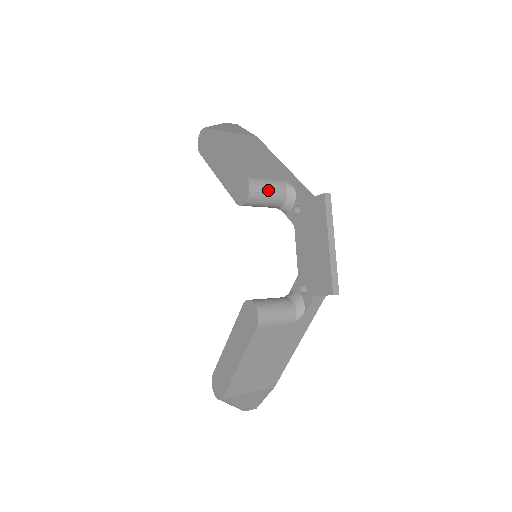
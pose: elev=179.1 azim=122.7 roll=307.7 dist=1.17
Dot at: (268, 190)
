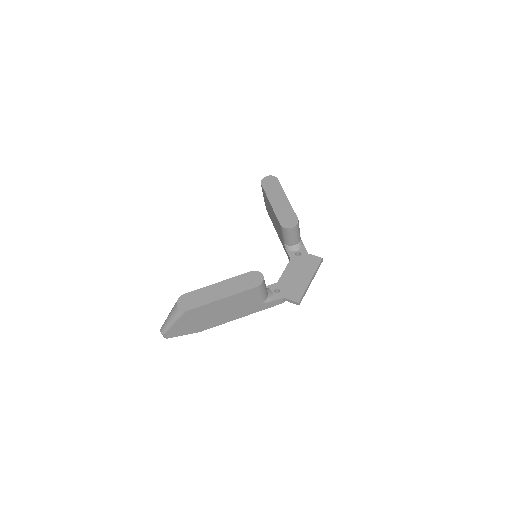
Dot at: (298, 233)
